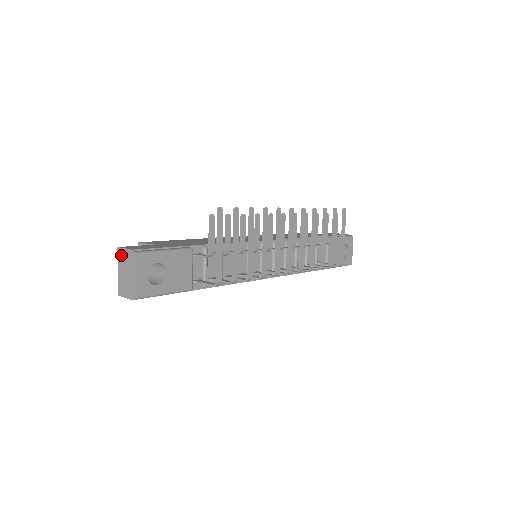
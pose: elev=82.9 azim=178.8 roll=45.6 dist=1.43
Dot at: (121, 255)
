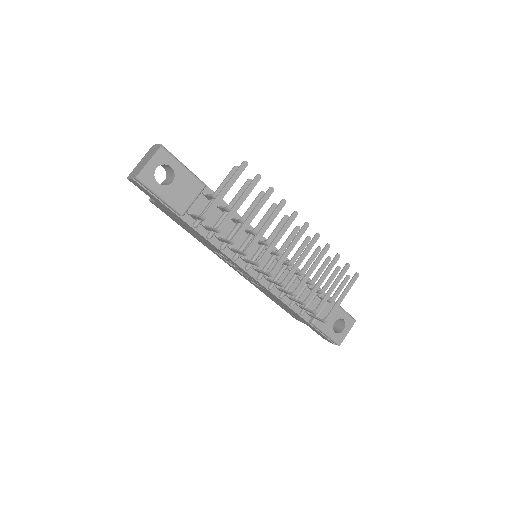
Dot at: (151, 149)
